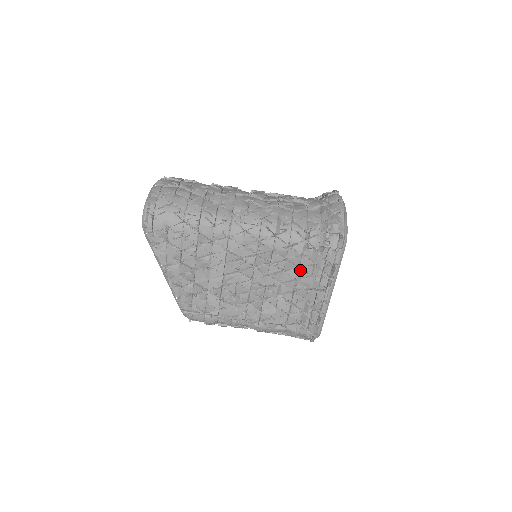
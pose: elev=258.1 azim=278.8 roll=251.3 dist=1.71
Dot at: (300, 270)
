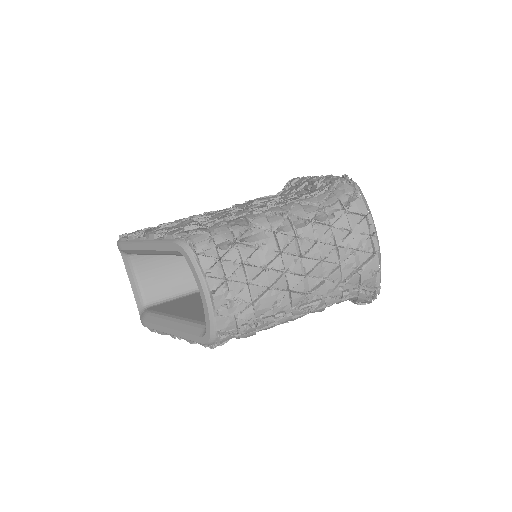
Dot at: (282, 195)
